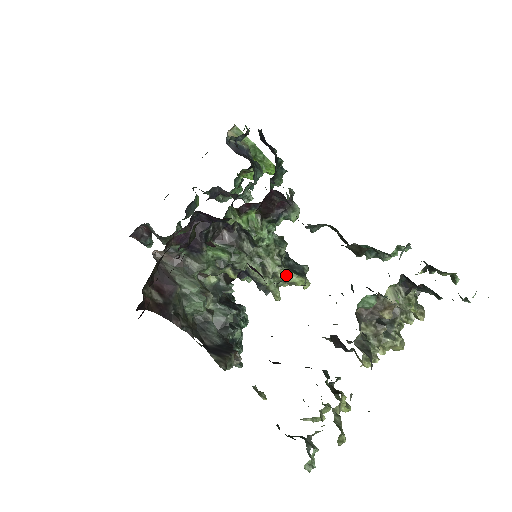
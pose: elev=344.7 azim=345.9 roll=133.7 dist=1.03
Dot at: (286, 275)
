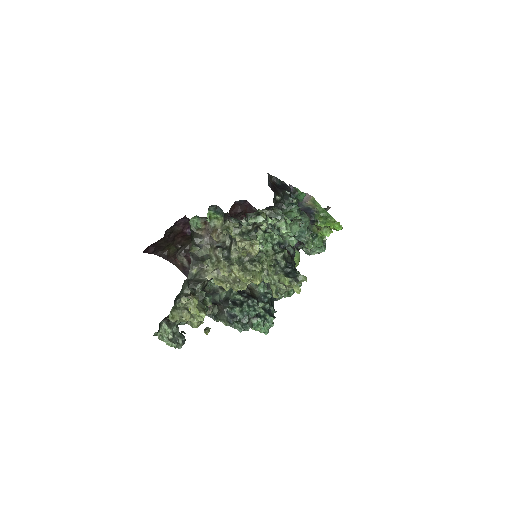
Dot at: (279, 276)
